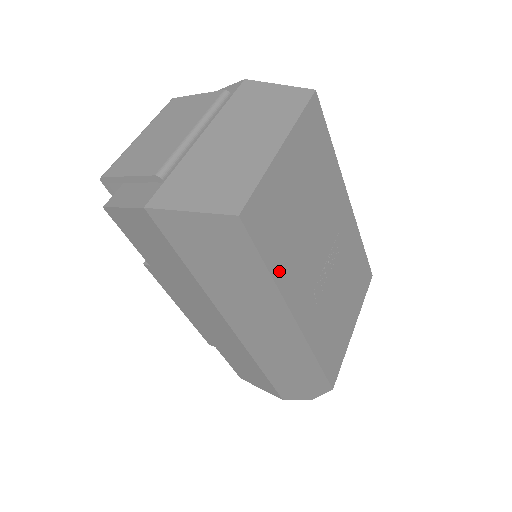
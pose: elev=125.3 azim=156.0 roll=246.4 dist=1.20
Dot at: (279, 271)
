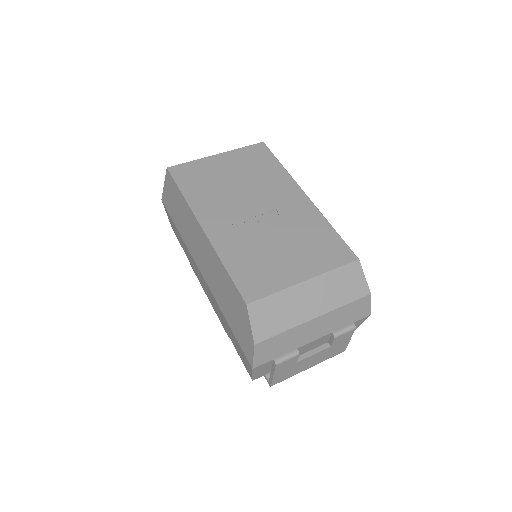
Dot at: (193, 198)
